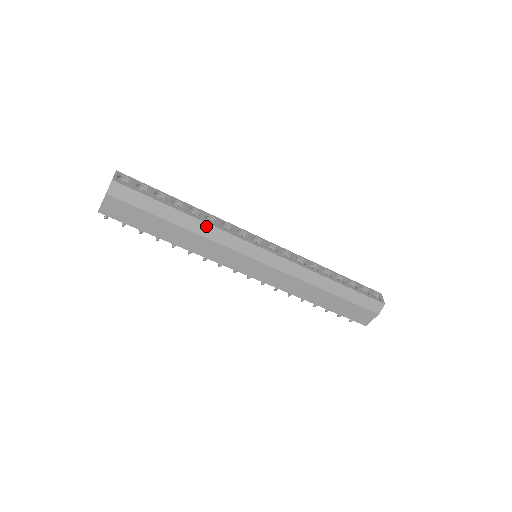
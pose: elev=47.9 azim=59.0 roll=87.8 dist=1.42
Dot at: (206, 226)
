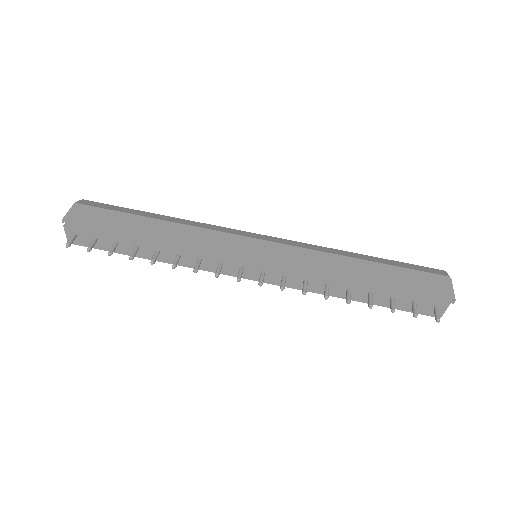
Dot at: (186, 221)
